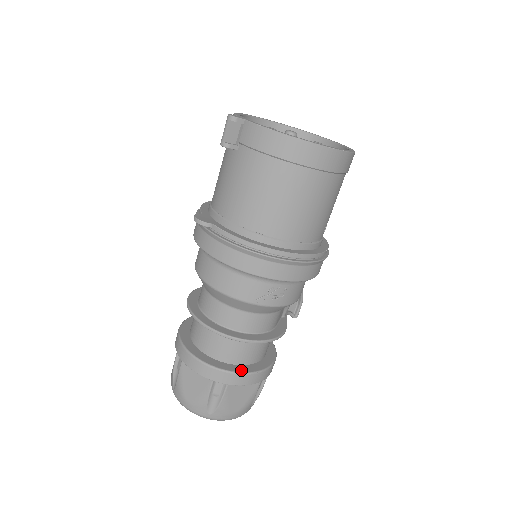
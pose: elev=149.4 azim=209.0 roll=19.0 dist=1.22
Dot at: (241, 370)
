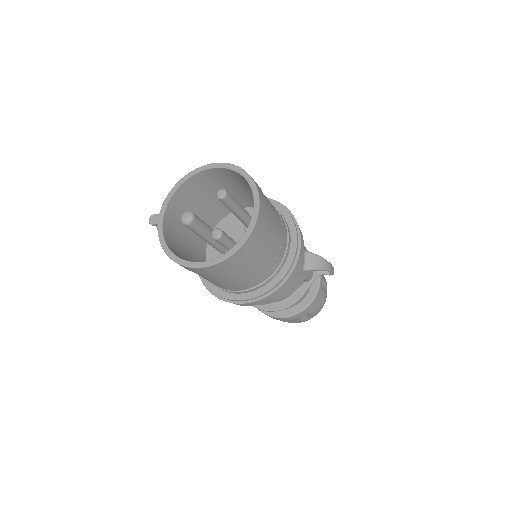
Dot at: (273, 314)
